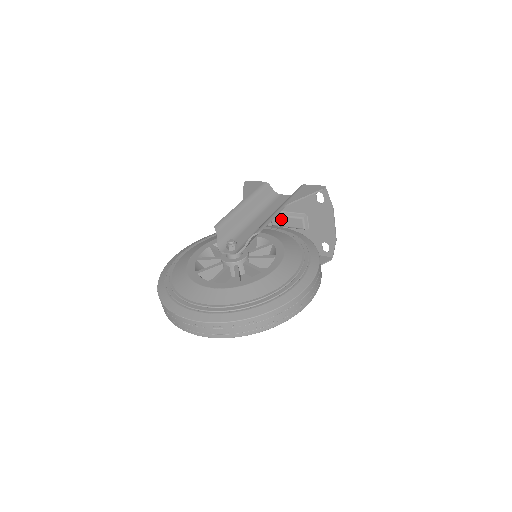
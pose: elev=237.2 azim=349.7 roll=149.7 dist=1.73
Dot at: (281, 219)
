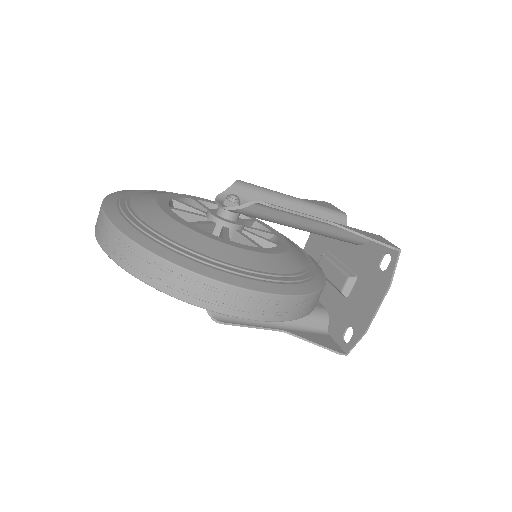
Dot at: (328, 265)
